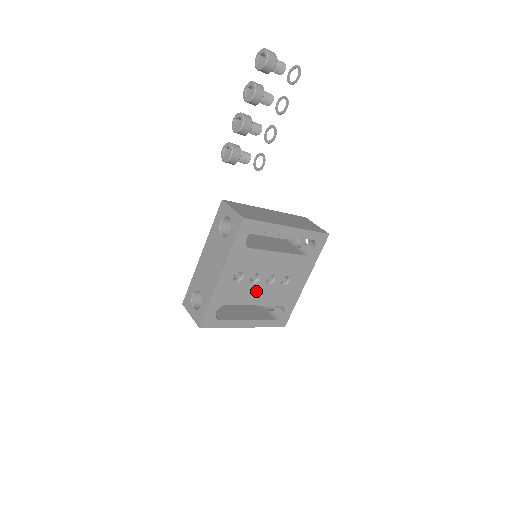
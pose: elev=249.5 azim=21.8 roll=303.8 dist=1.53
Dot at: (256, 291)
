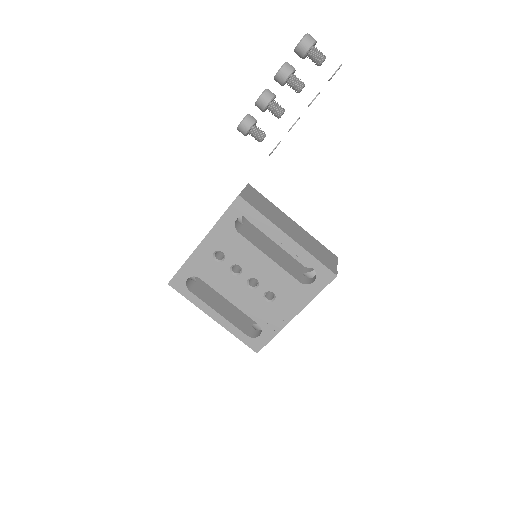
Dot at: (234, 286)
